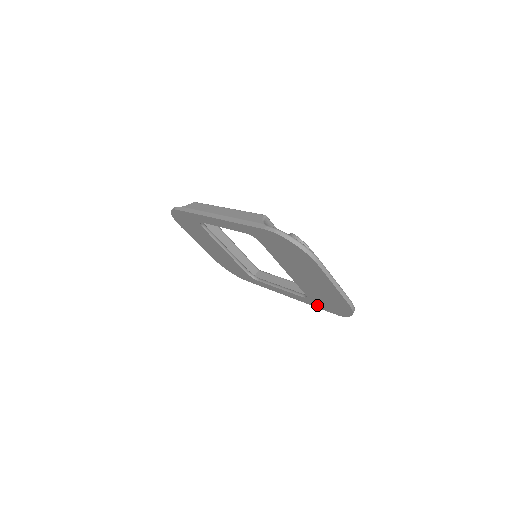
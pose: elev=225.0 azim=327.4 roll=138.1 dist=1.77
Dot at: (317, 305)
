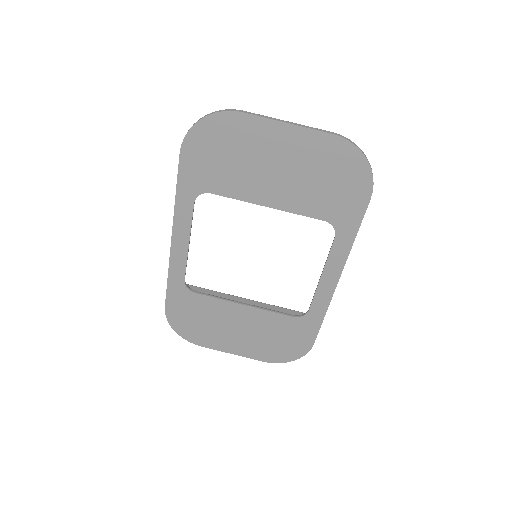
Dot at: (351, 222)
